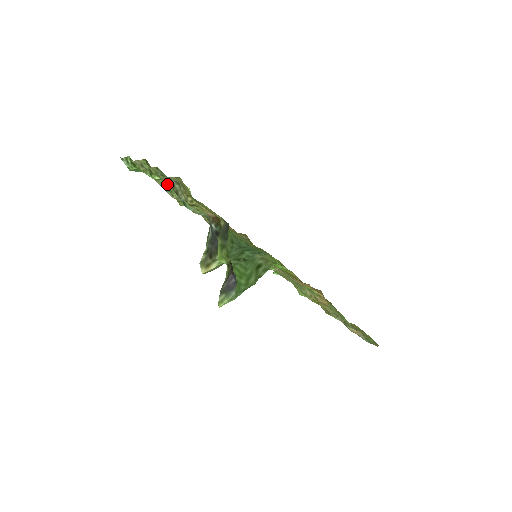
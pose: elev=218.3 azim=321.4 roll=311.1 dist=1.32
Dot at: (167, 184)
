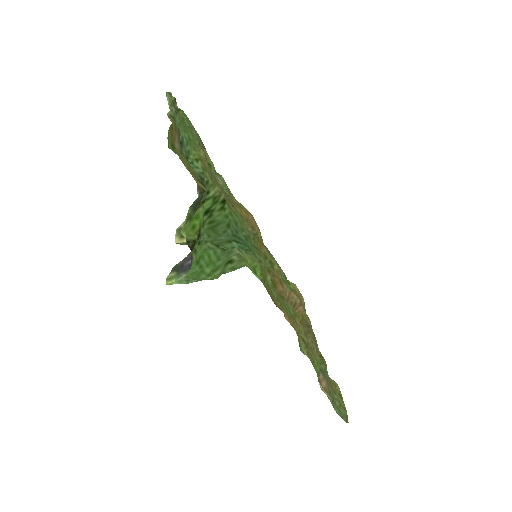
Dot at: occluded
